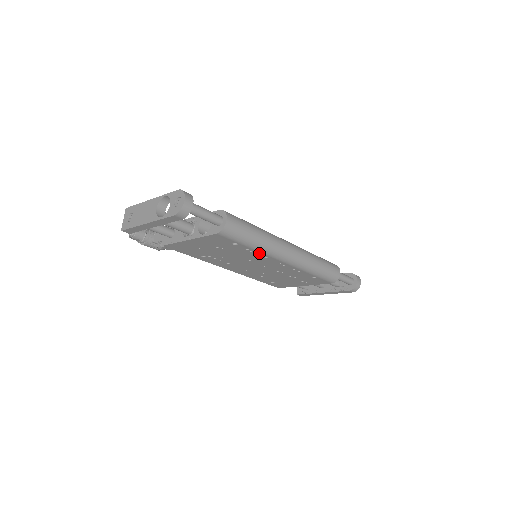
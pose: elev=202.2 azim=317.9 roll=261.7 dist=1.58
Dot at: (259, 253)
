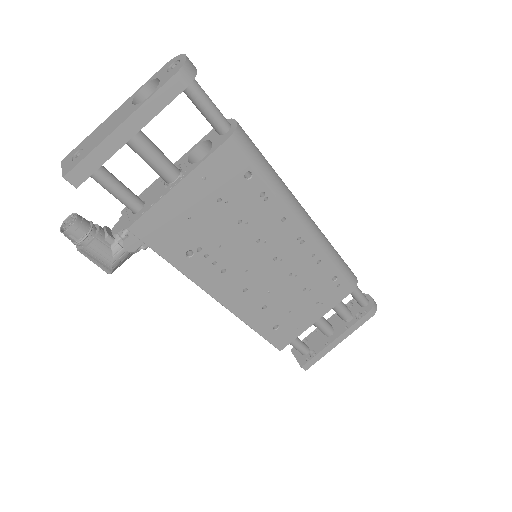
Dot at: (276, 204)
